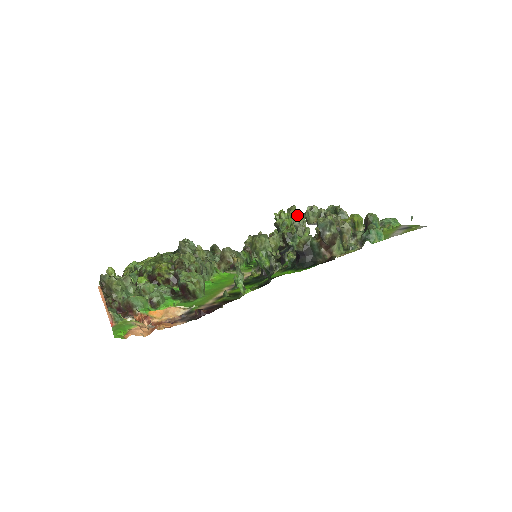
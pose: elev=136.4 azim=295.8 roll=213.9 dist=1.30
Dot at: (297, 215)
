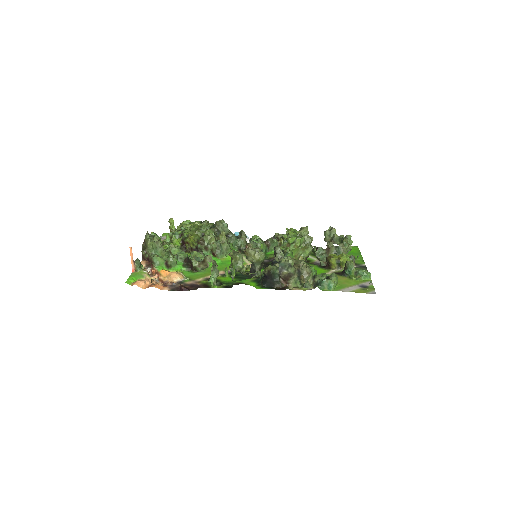
Dot at: (306, 235)
